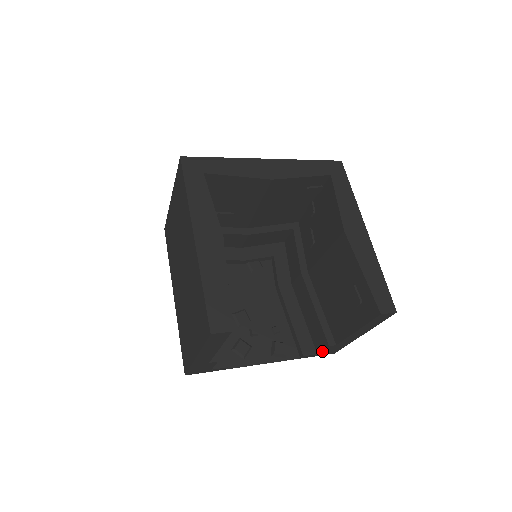
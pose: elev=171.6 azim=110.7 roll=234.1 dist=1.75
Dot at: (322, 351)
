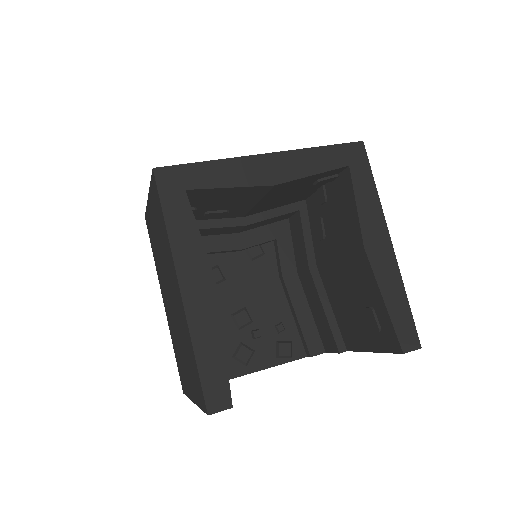
Dot at: (331, 352)
